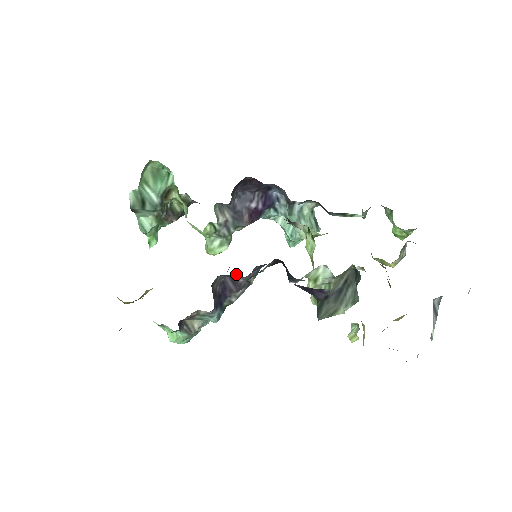
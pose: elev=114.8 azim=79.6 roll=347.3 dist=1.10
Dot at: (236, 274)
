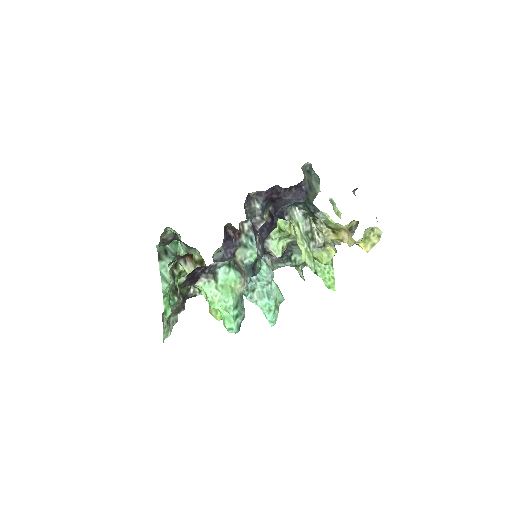
Dot at: (253, 225)
